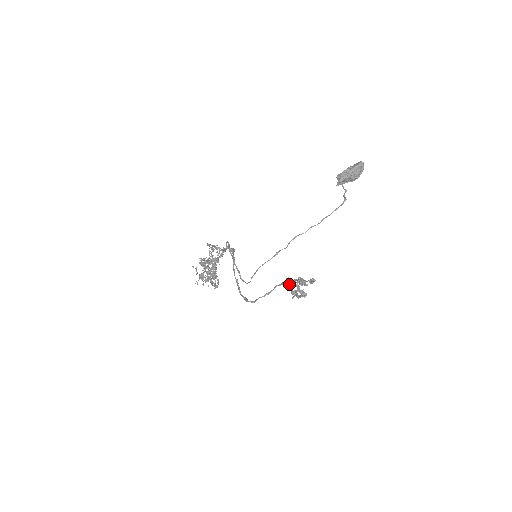
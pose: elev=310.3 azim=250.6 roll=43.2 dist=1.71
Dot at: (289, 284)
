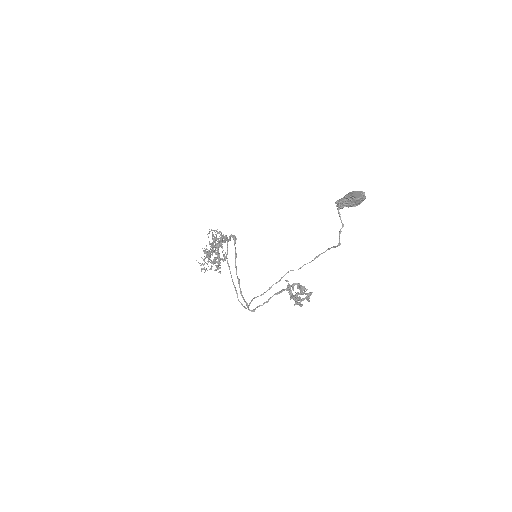
Dot at: (287, 290)
